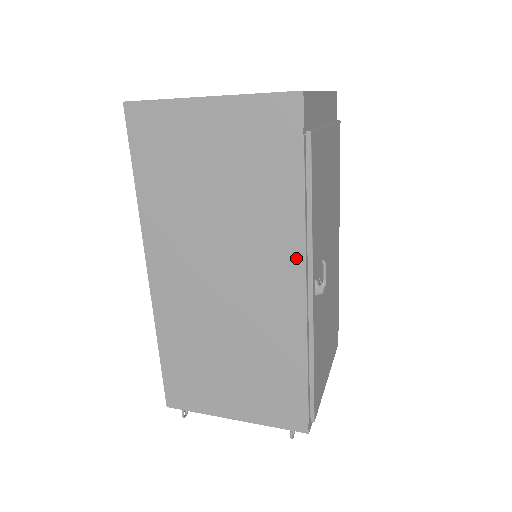
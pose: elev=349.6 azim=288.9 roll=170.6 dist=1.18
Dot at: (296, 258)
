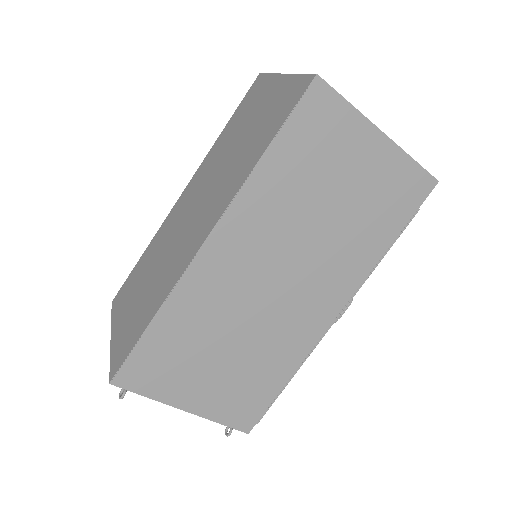
Dot at: (347, 292)
